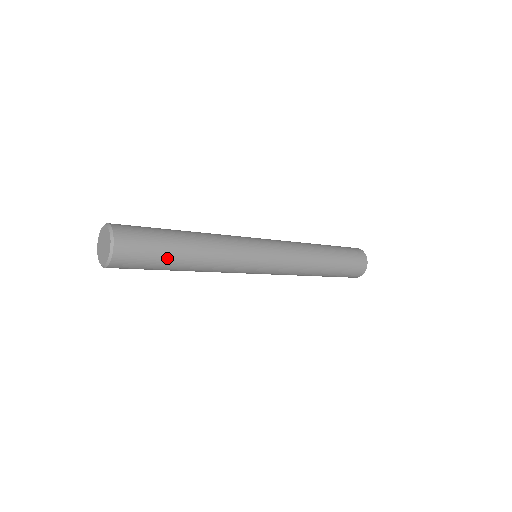
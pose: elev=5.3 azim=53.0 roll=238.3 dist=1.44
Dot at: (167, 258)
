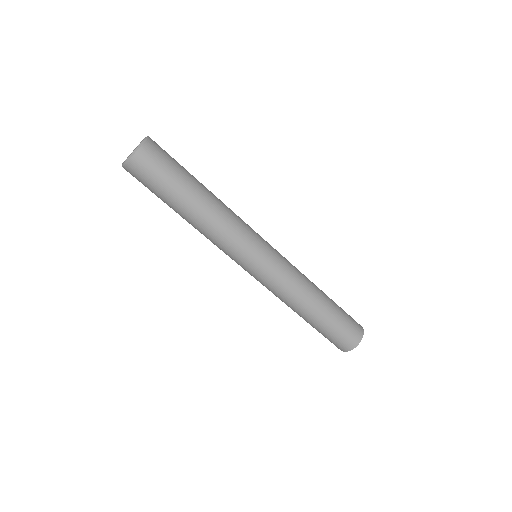
Dot at: (175, 191)
